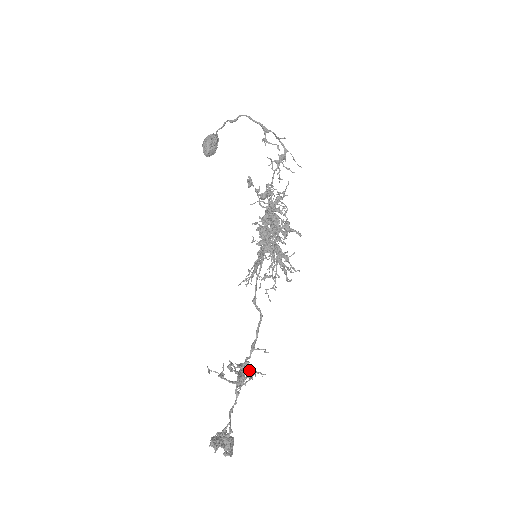
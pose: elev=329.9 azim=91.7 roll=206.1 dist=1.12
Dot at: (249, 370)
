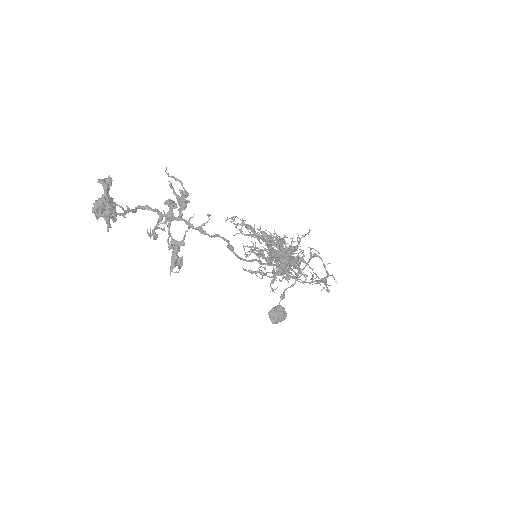
Dot at: (185, 195)
